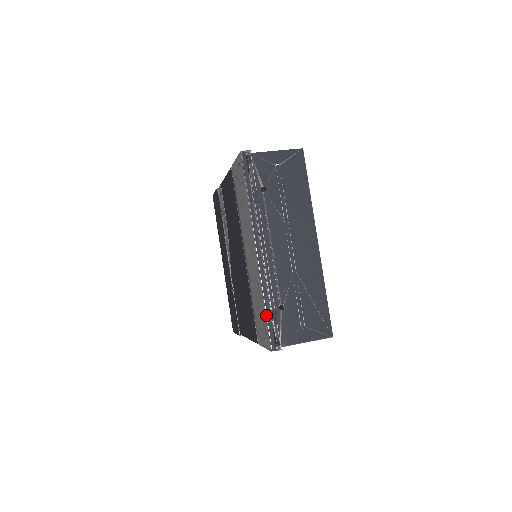
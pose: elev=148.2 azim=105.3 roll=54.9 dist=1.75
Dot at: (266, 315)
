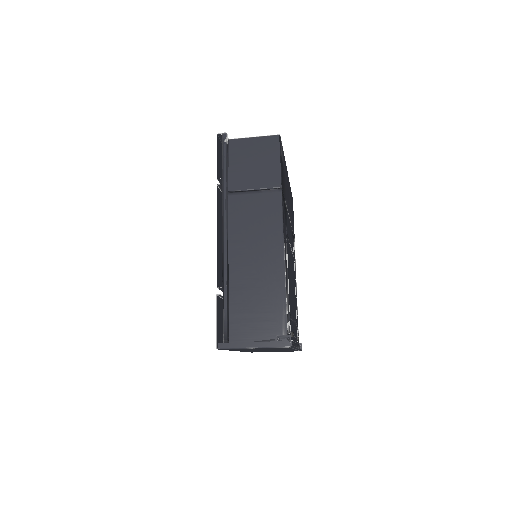
Dot at: occluded
